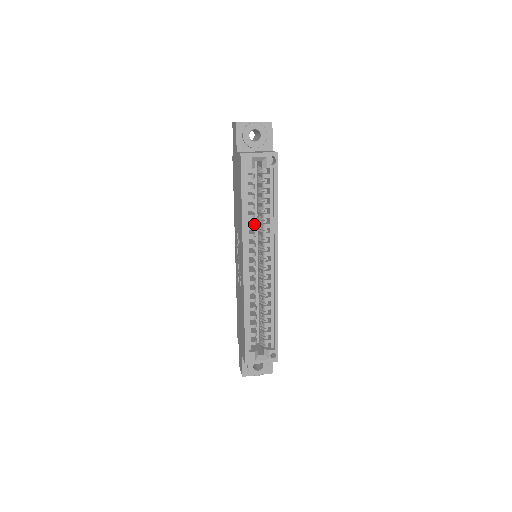
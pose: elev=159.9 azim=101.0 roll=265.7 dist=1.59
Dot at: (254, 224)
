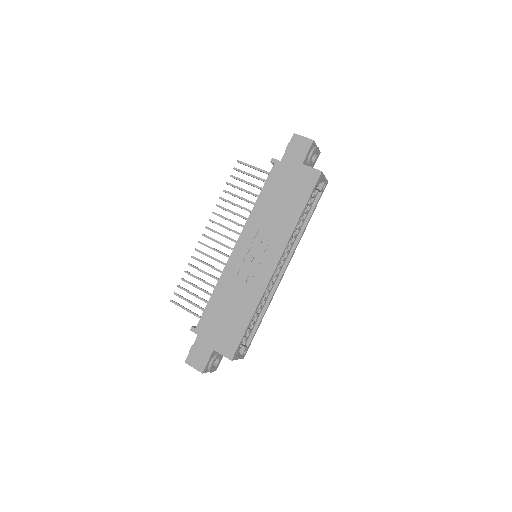
Dot at: occluded
